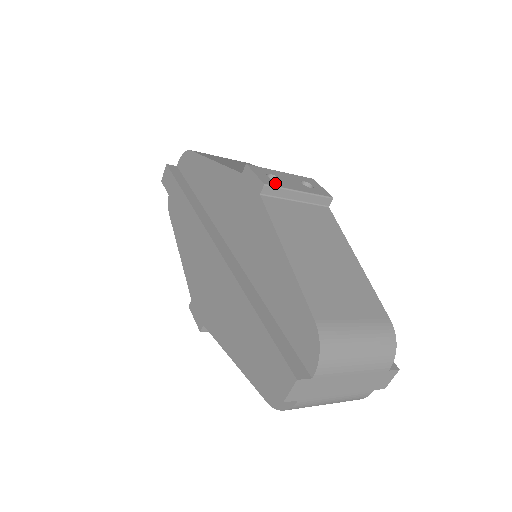
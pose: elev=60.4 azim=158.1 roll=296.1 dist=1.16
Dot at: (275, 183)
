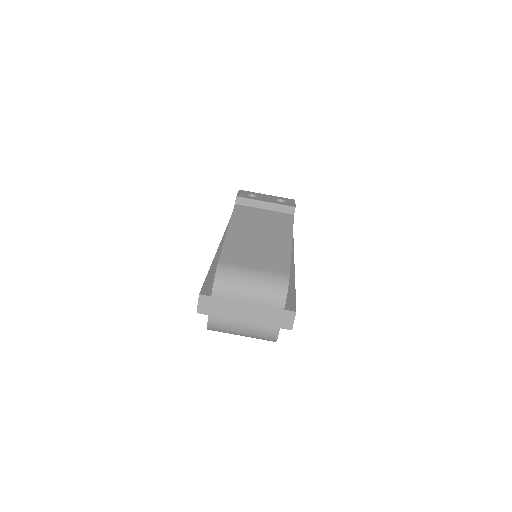
Dot at: (248, 197)
